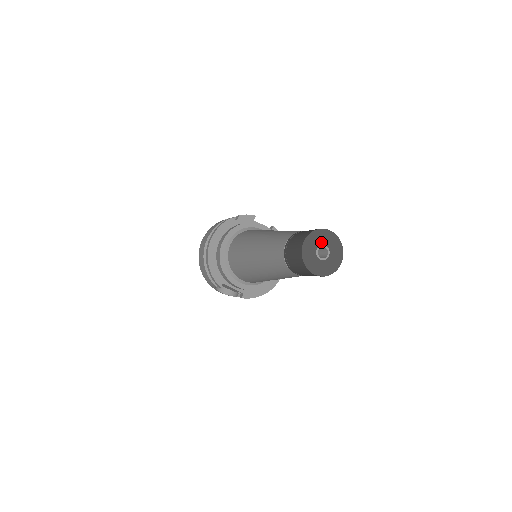
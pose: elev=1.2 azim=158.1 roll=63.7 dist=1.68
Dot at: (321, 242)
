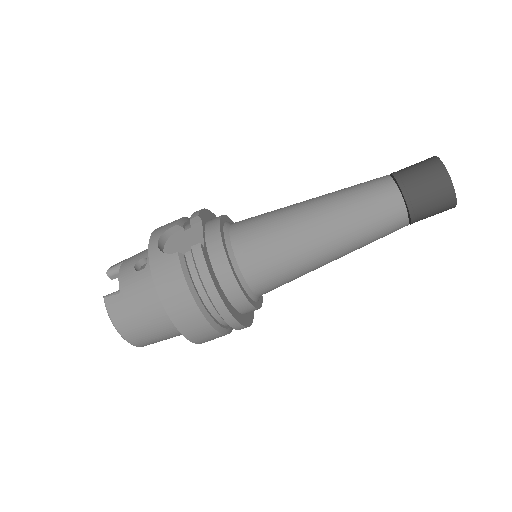
Dot at: occluded
